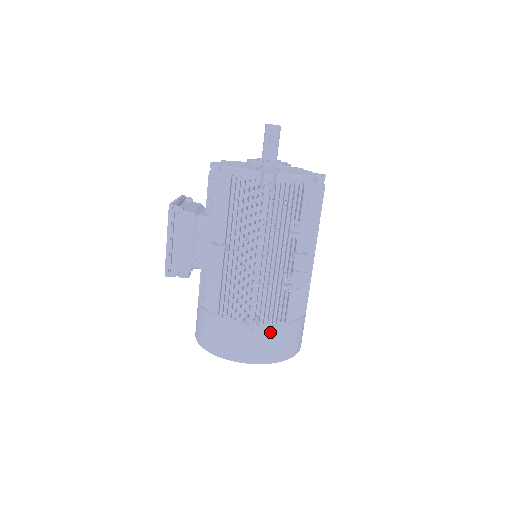
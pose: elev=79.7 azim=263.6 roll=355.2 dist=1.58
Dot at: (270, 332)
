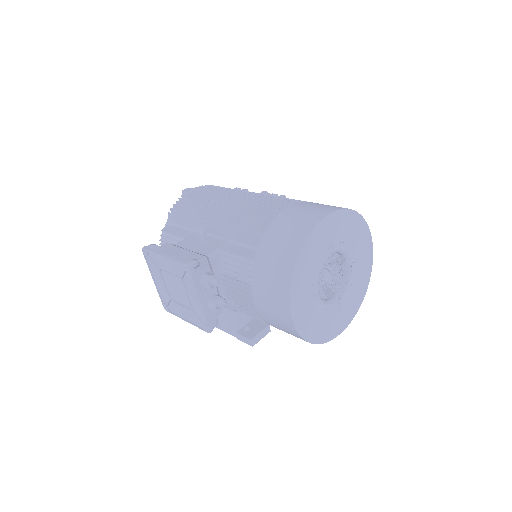
Dot at: (308, 203)
